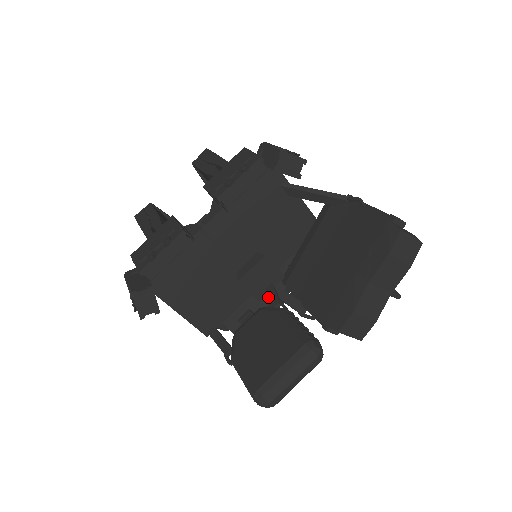
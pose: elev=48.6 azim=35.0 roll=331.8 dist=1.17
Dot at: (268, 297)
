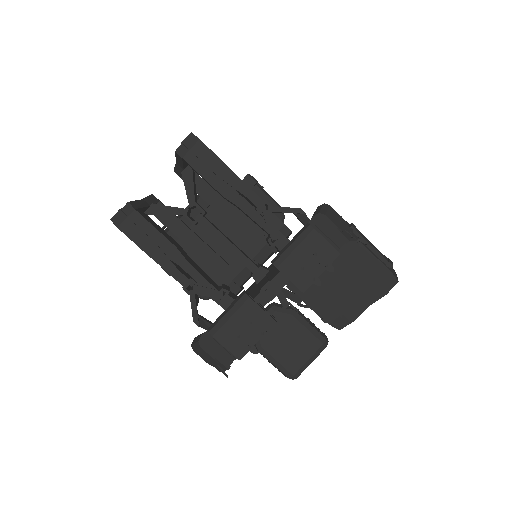
Dot at: occluded
